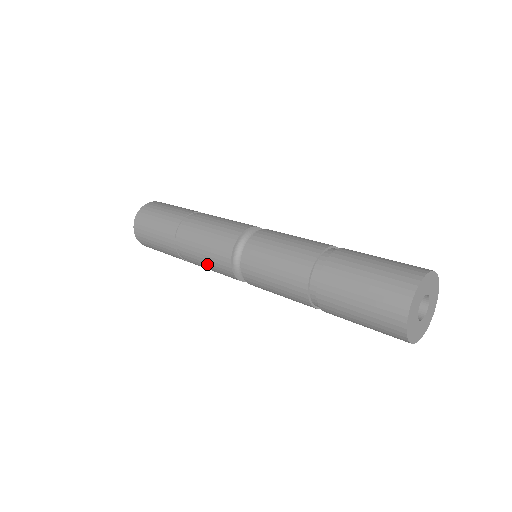
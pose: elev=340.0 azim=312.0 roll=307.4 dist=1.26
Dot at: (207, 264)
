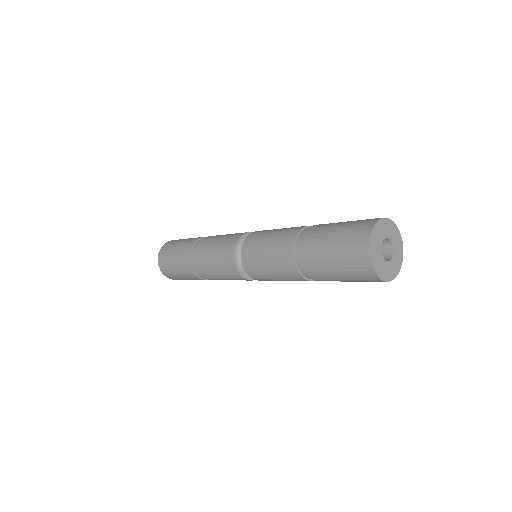
Dot at: (215, 247)
